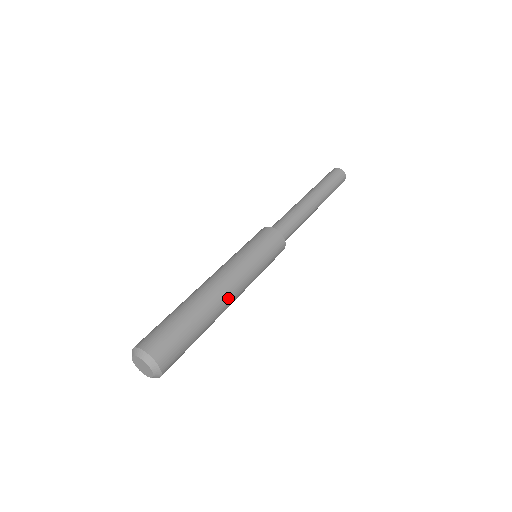
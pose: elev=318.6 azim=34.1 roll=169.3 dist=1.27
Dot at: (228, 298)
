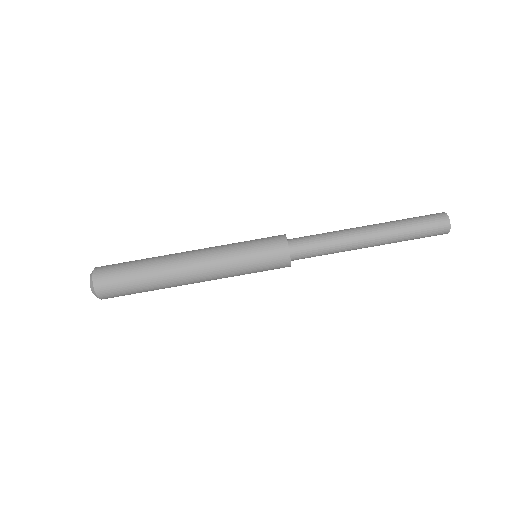
Dot at: (188, 274)
